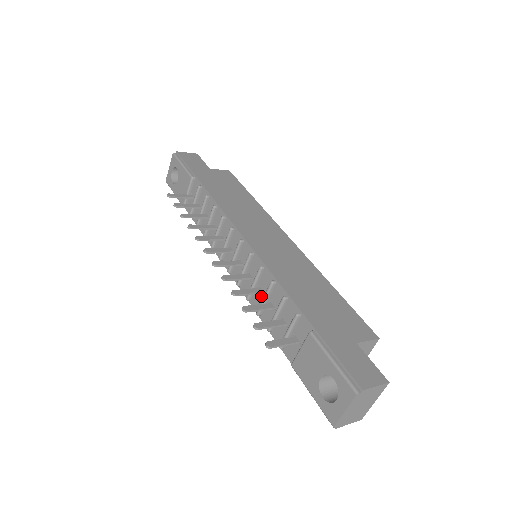
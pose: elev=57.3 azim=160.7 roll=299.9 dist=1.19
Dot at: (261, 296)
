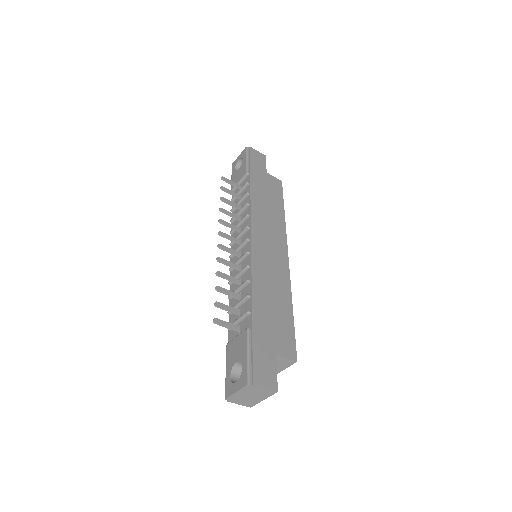
Dot at: (238, 286)
